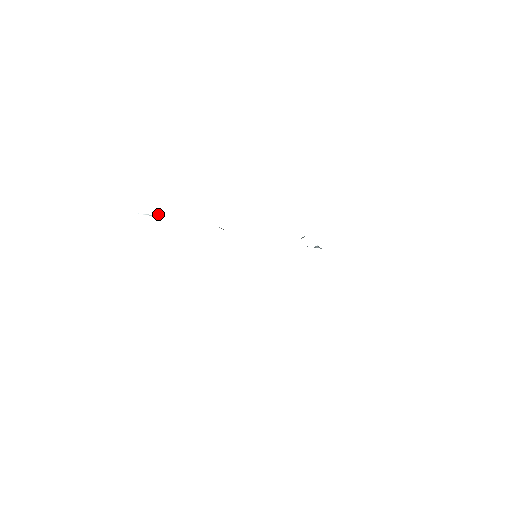
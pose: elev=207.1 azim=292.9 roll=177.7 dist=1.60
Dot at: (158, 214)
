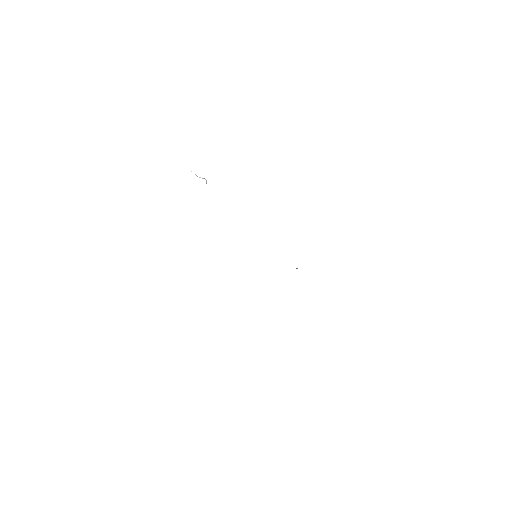
Dot at: (205, 179)
